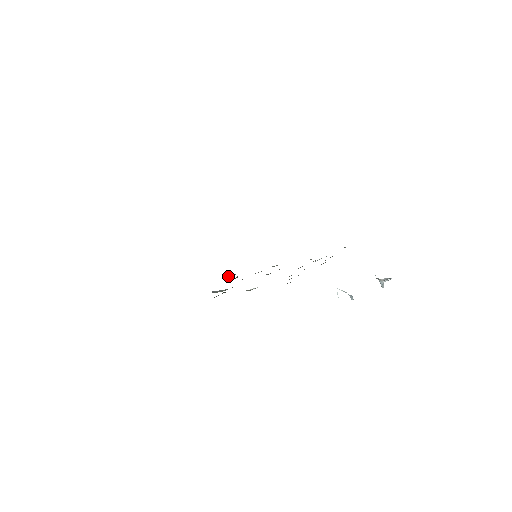
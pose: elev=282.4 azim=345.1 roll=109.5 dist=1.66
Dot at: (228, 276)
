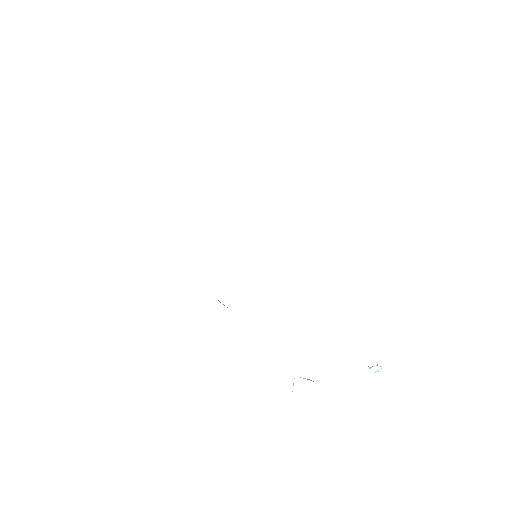
Dot at: occluded
